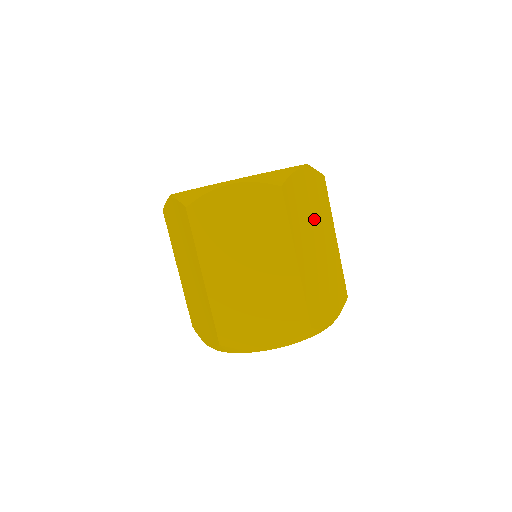
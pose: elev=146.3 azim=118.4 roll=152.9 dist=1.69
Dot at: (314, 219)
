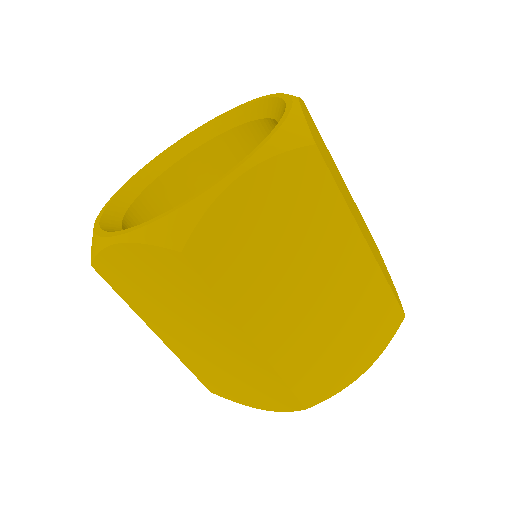
Dot at: occluded
